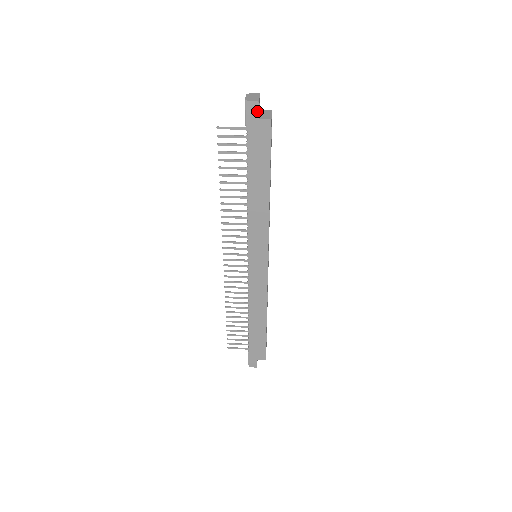
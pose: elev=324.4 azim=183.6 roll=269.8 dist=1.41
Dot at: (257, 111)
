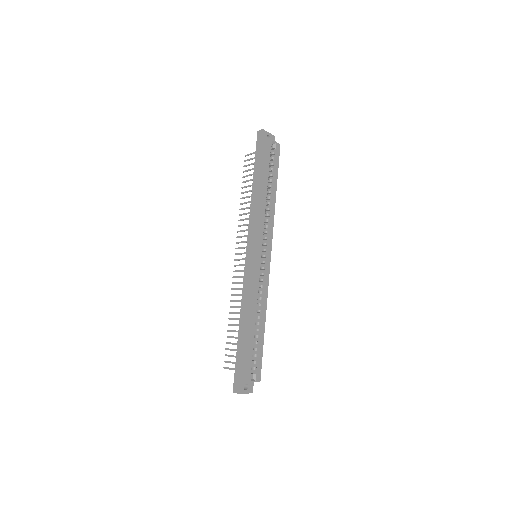
Dot at: (262, 135)
